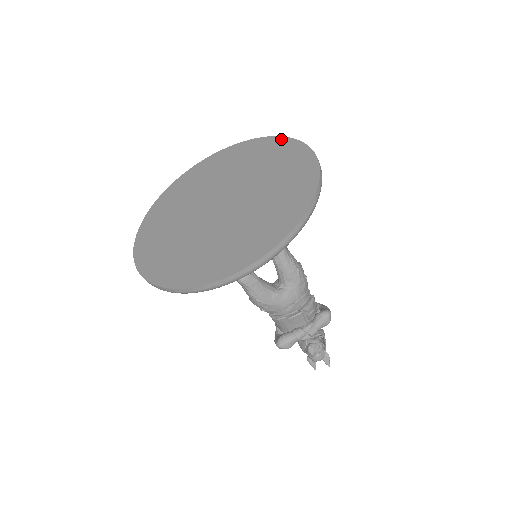
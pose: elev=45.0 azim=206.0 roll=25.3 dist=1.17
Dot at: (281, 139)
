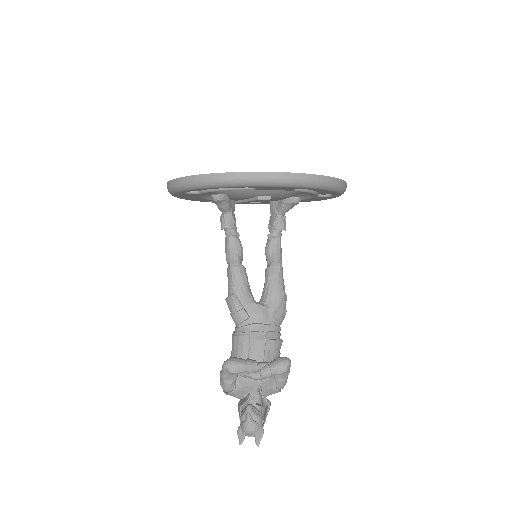
Dot at: occluded
